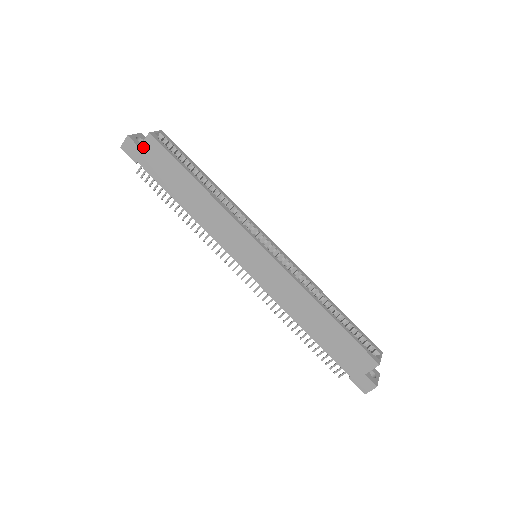
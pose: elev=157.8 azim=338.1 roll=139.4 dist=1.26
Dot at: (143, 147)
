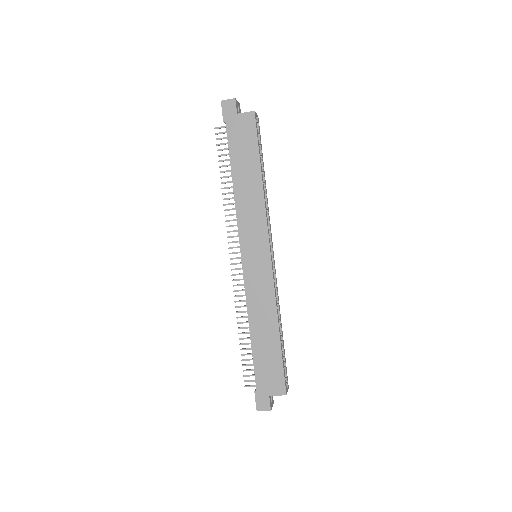
Dot at: (240, 116)
